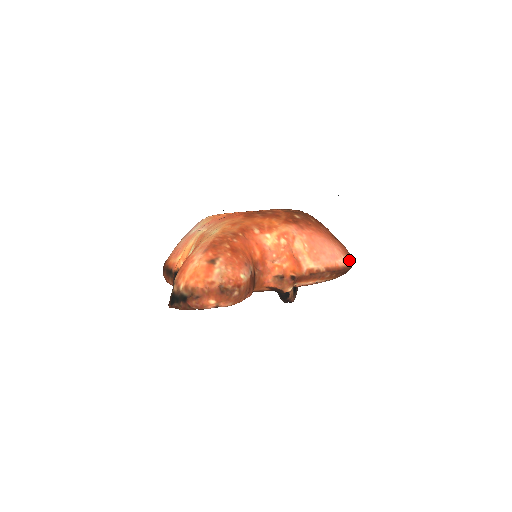
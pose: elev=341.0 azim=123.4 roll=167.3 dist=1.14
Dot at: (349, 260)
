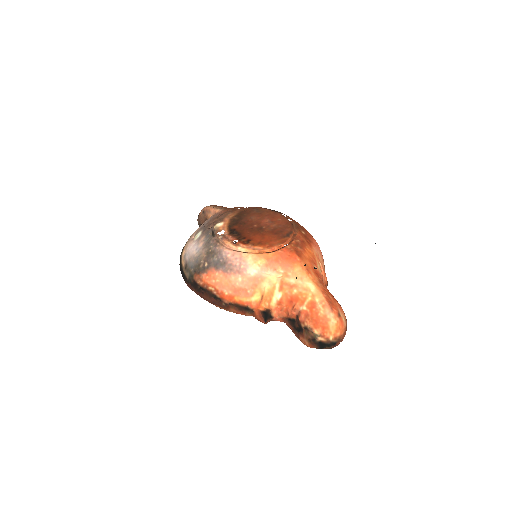
Dot at: occluded
